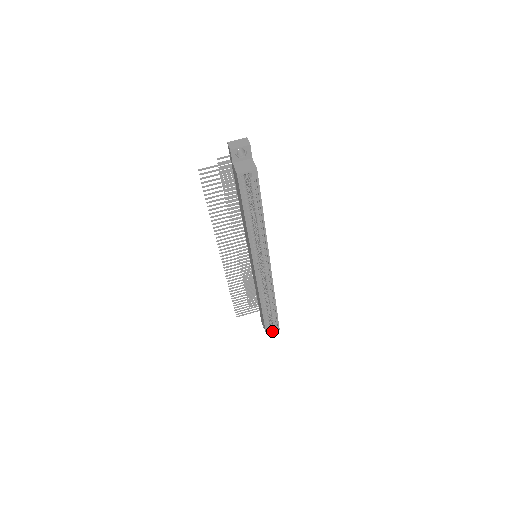
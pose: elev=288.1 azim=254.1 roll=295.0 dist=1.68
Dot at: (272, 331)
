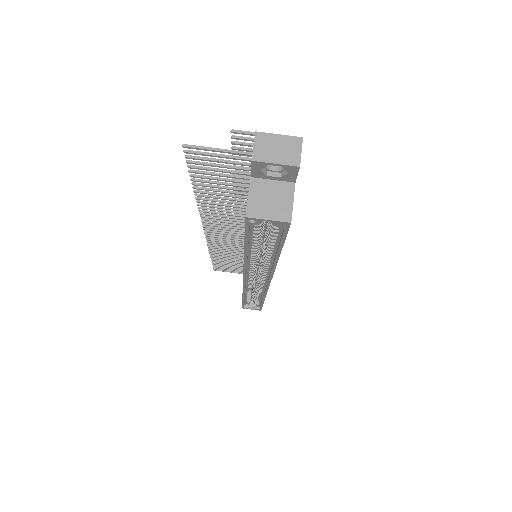
Dot at: (251, 309)
